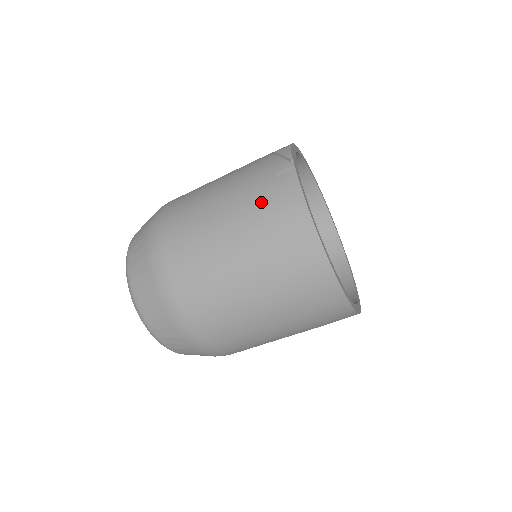
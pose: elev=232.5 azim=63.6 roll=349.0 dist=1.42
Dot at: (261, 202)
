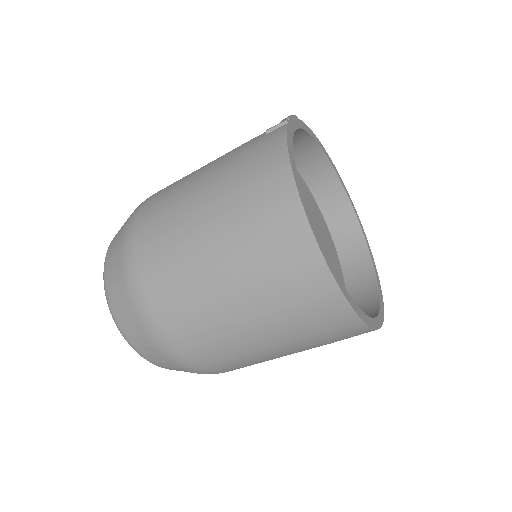
Dot at: (242, 157)
